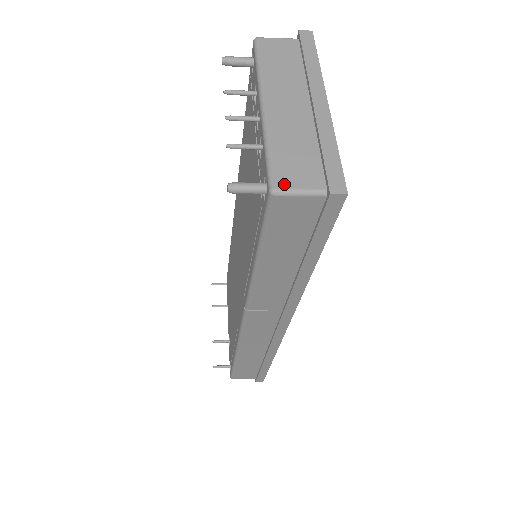
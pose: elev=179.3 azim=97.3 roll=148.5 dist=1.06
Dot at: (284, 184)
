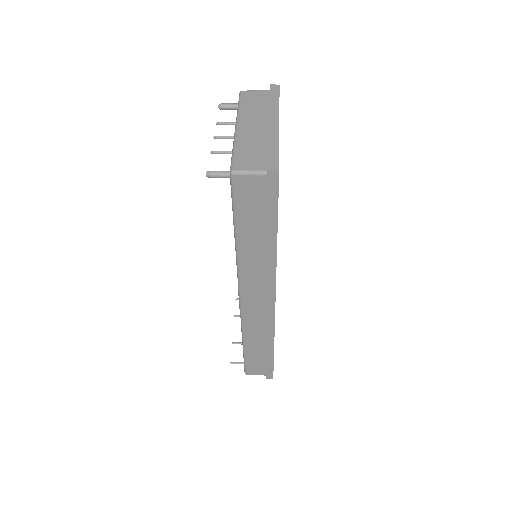
Dot at: (239, 168)
